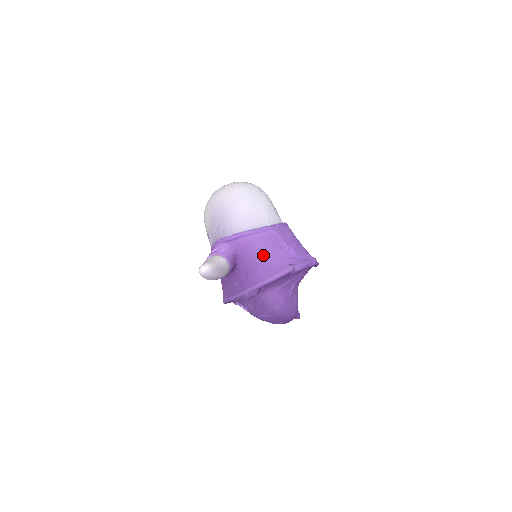
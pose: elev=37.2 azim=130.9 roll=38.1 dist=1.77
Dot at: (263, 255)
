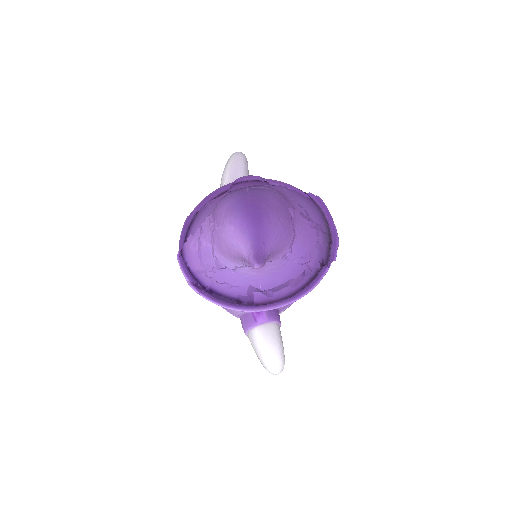
Dot at: occluded
